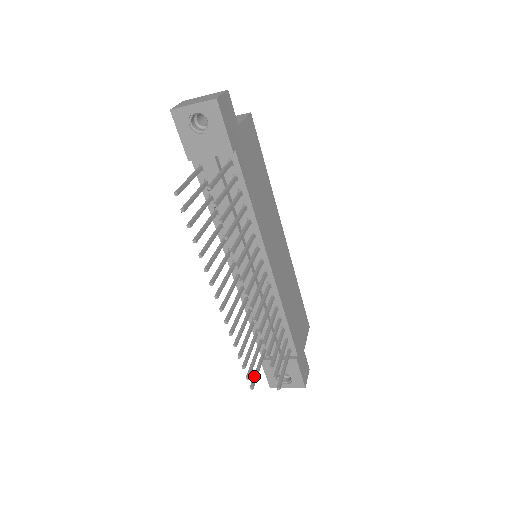
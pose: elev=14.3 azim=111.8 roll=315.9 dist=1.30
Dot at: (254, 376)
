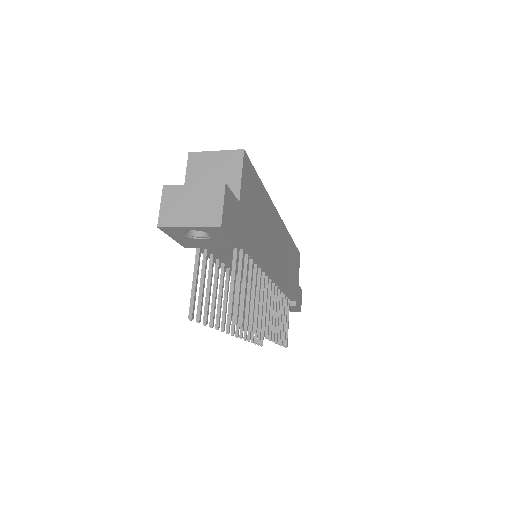
Dot at: occluded
